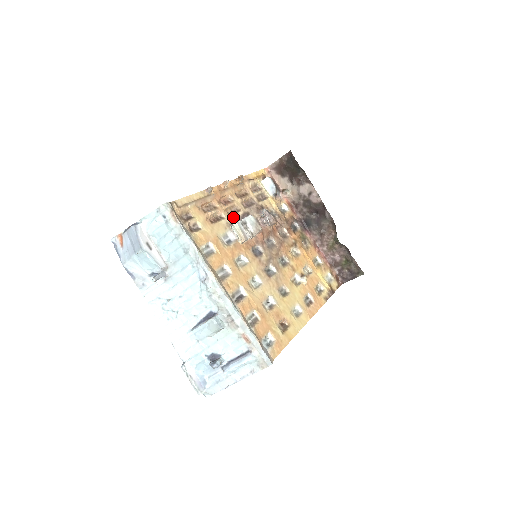
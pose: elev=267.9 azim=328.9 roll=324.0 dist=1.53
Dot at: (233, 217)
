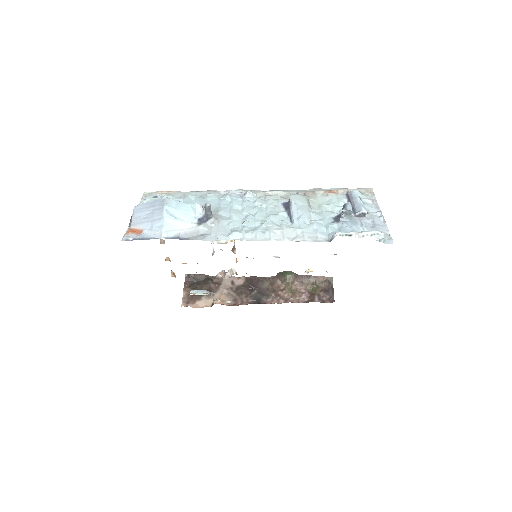
Dot at: occluded
